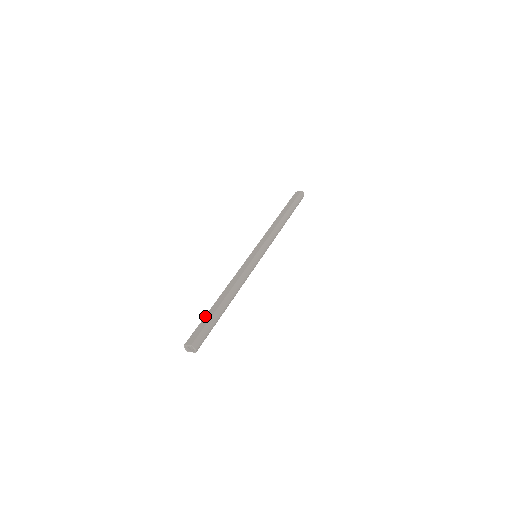
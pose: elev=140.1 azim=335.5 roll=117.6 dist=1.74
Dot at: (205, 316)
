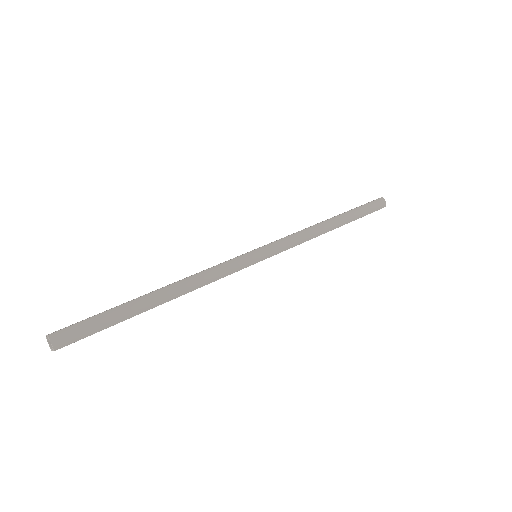
Dot at: occluded
